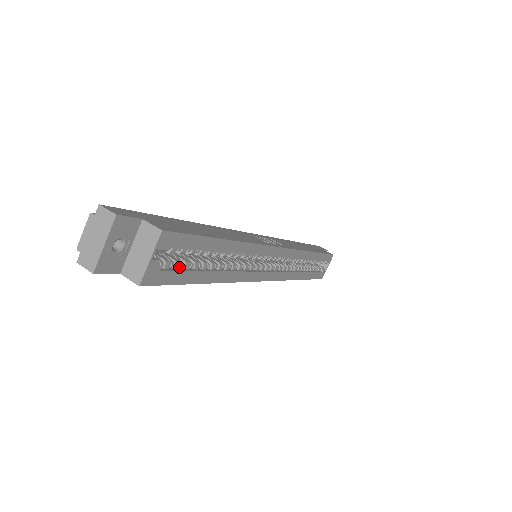
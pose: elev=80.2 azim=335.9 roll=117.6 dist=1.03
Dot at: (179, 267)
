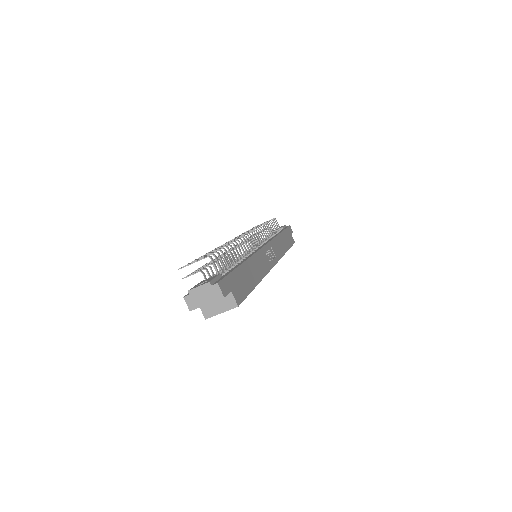
Dot at: occluded
